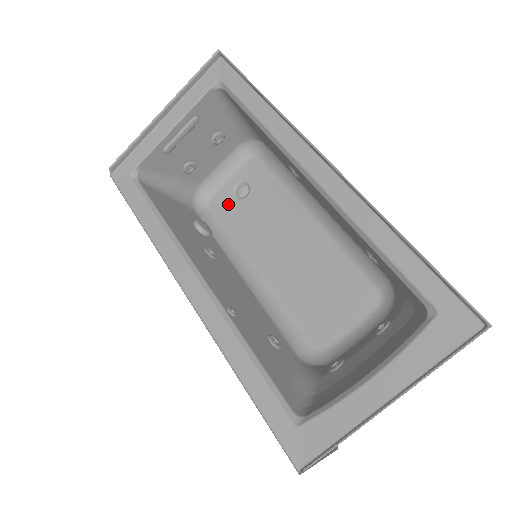
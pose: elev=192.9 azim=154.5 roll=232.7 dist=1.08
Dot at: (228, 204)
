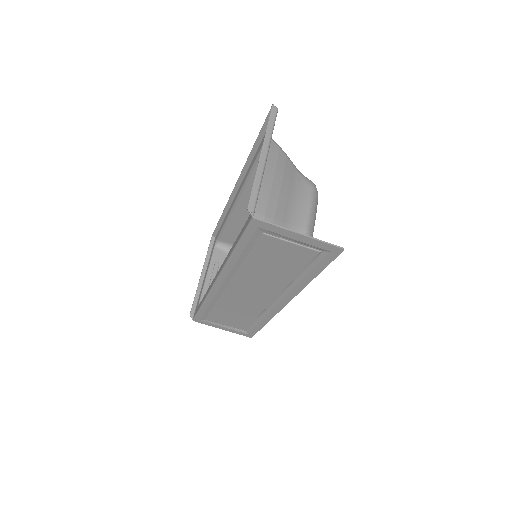
Dot at: occluded
